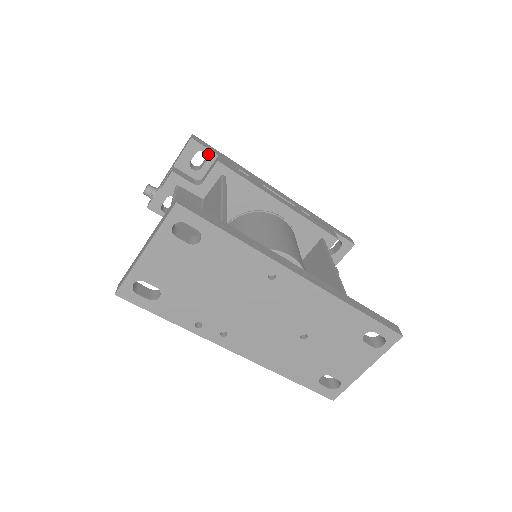
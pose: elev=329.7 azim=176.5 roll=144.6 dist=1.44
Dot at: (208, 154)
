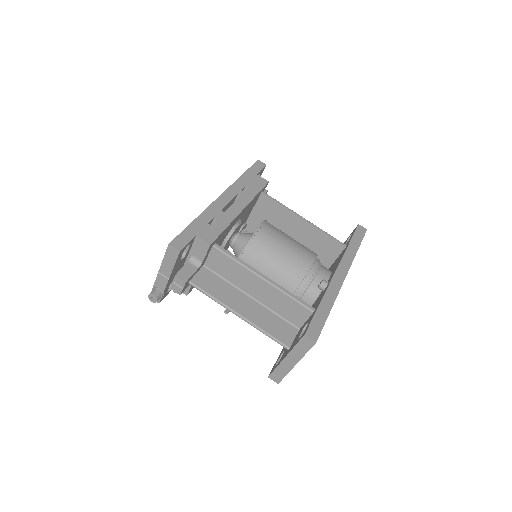
Dot at: (190, 243)
